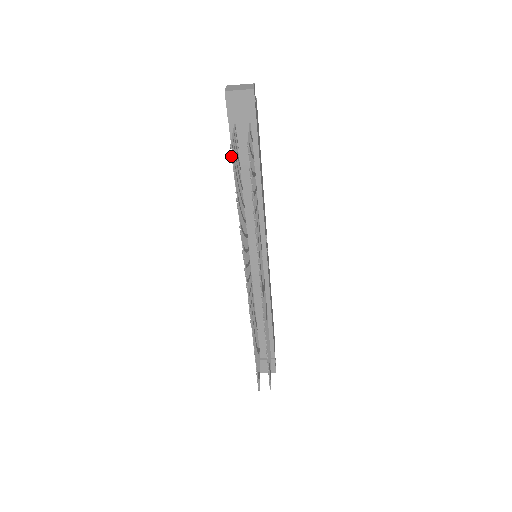
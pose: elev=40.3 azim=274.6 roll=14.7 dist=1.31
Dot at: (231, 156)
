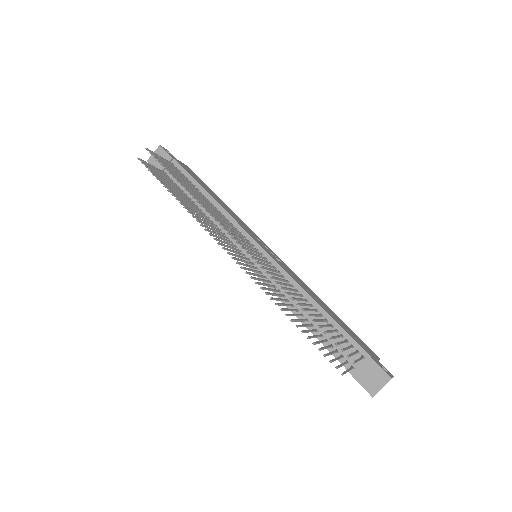
Dot at: occluded
